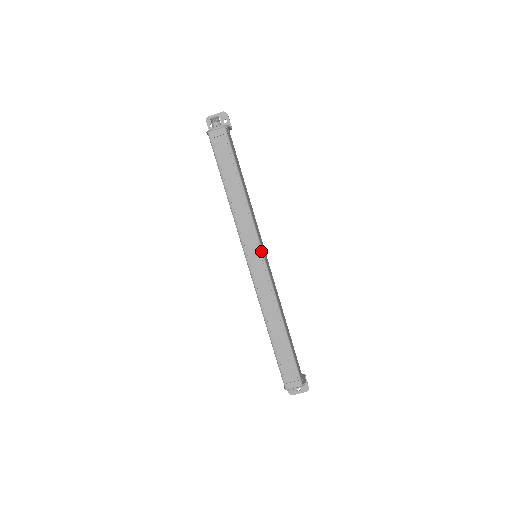
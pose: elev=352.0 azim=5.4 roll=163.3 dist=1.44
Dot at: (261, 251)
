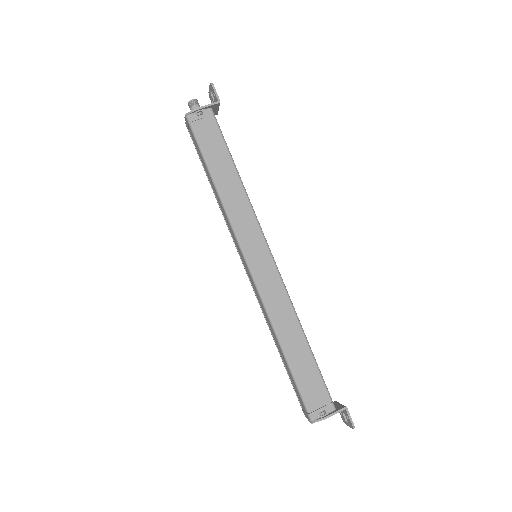
Dot at: (243, 255)
